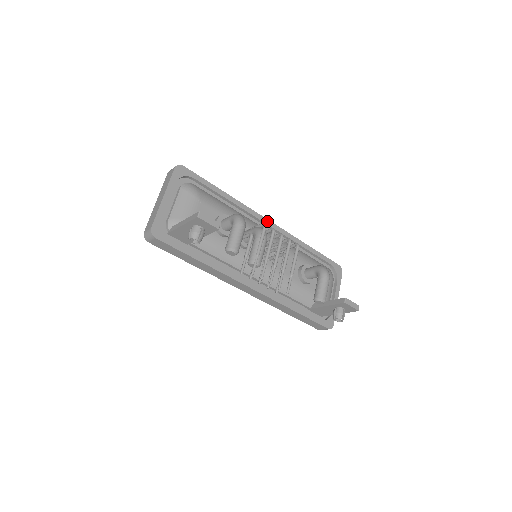
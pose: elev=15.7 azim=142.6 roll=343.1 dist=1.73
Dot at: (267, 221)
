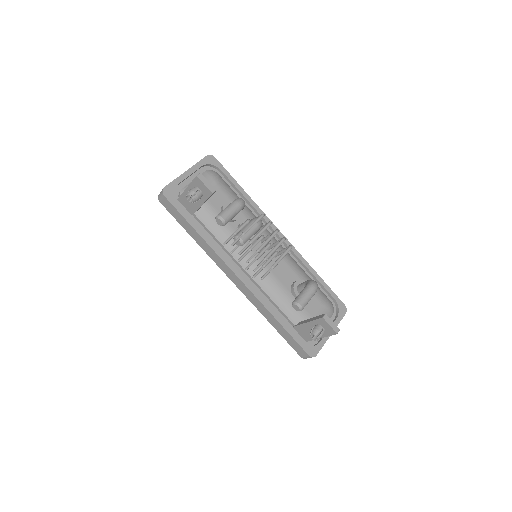
Dot at: (278, 232)
